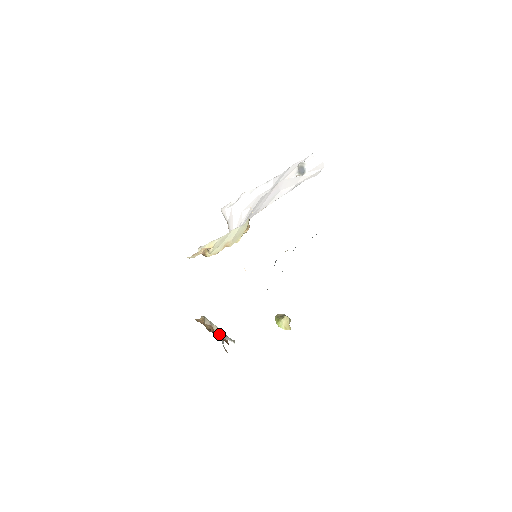
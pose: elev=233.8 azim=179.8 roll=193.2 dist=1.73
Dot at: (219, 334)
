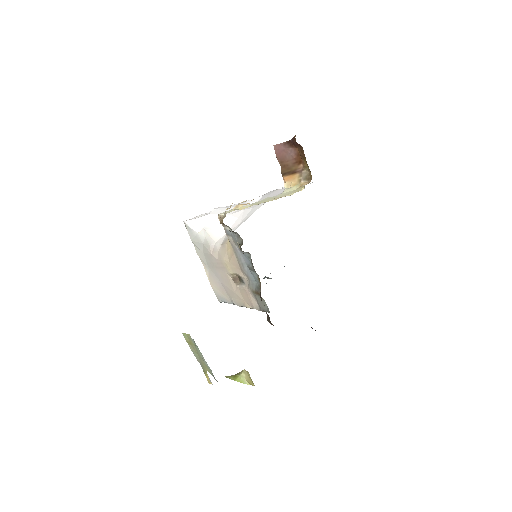
Dot at: (202, 360)
